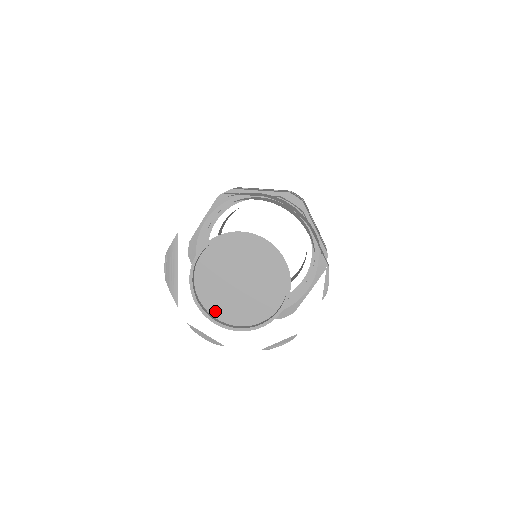
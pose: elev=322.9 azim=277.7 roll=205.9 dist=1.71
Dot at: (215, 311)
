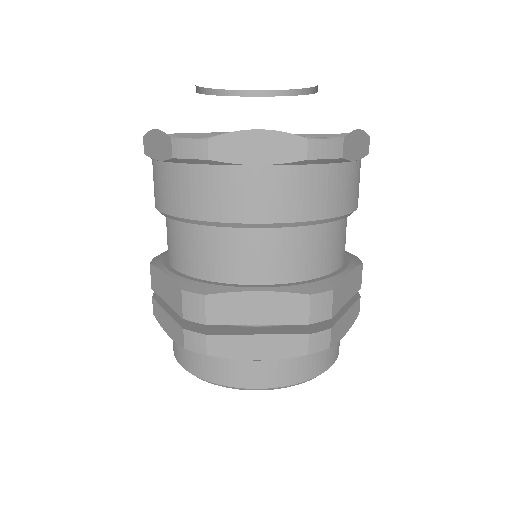
Dot at: occluded
